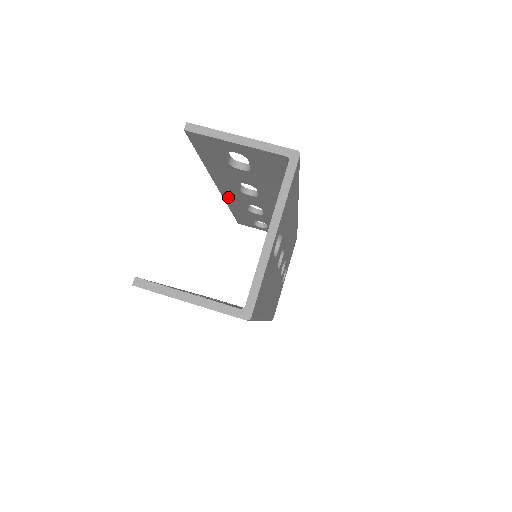
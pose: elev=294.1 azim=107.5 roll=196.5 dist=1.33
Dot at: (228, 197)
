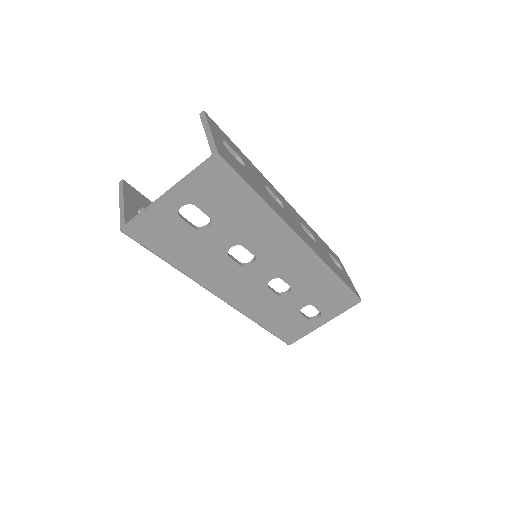
Dot at: occluded
